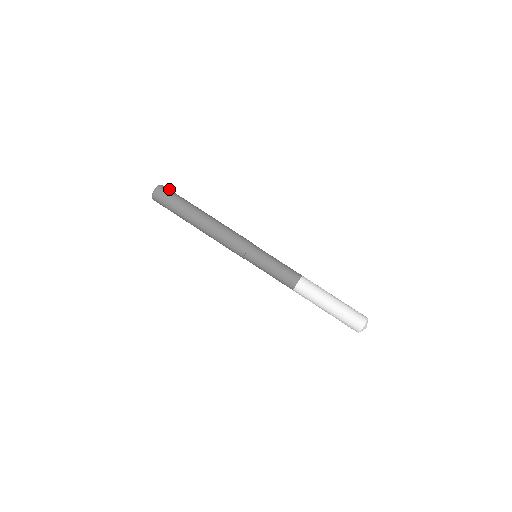
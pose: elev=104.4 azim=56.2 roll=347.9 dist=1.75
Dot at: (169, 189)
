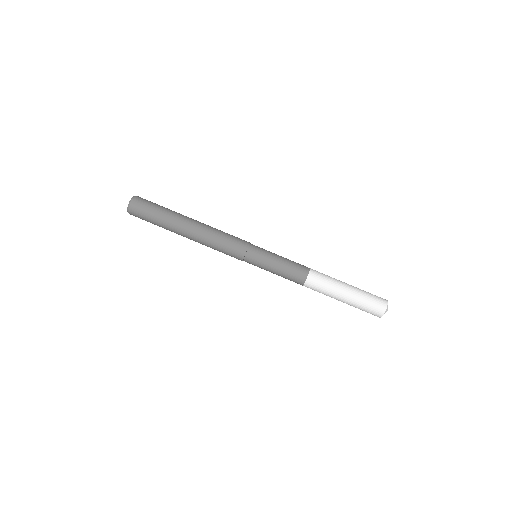
Dot at: occluded
